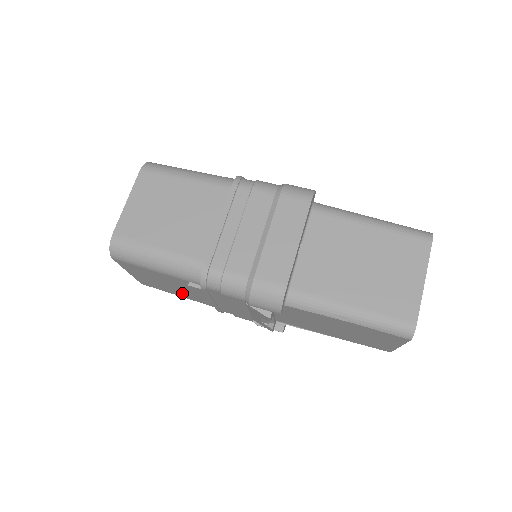
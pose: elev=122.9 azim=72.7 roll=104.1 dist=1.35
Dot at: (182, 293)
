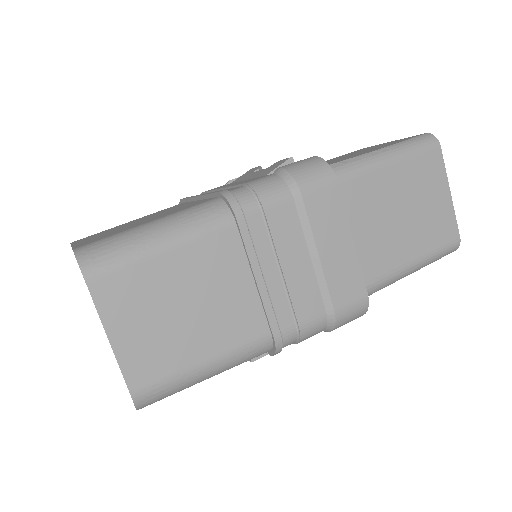
Dot at: occluded
